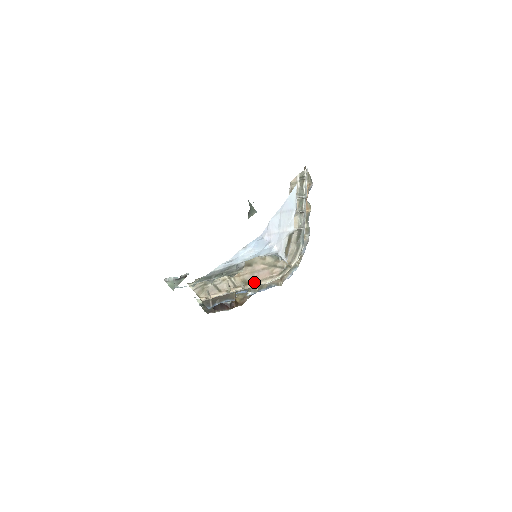
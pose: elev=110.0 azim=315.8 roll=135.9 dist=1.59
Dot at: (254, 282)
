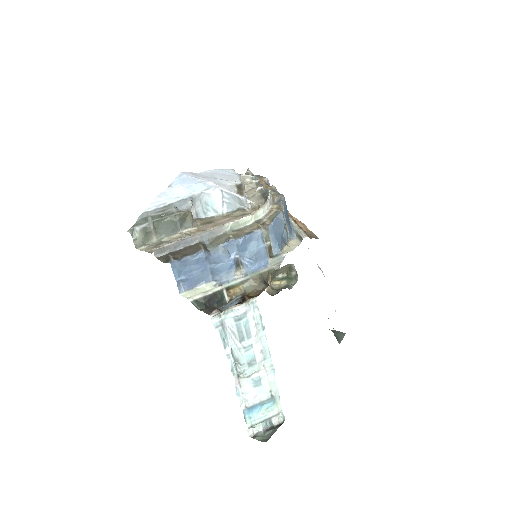
Dot at: (219, 228)
